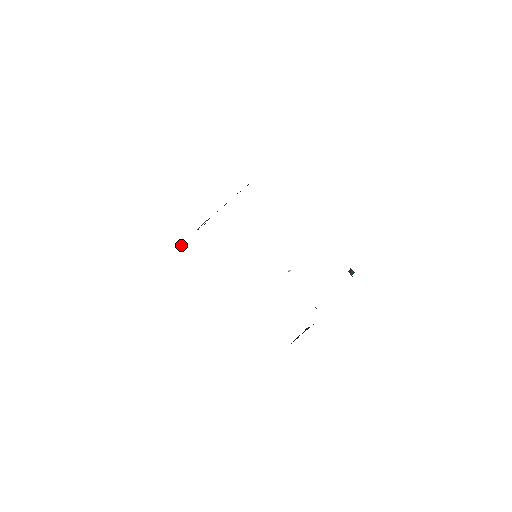
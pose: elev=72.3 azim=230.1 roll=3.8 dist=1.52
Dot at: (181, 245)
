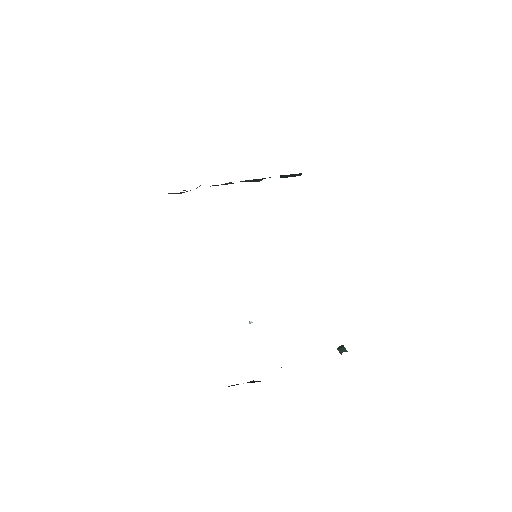
Dot at: occluded
